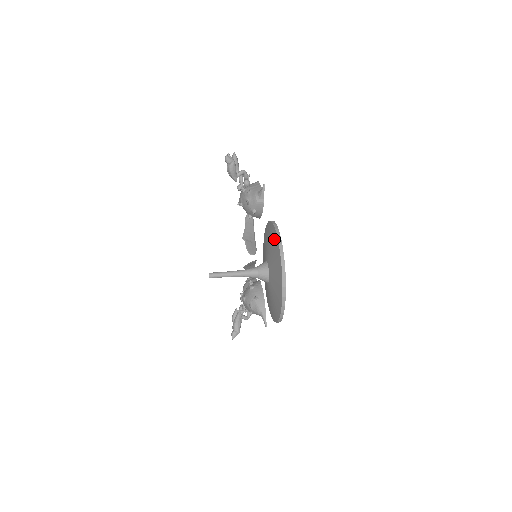
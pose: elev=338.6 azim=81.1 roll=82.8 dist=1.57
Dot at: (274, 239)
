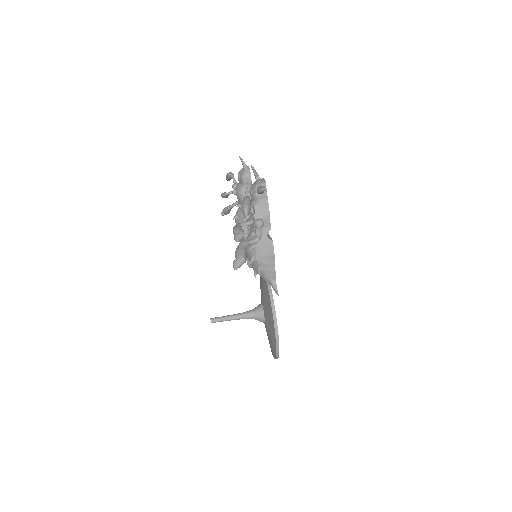
Dot at: (273, 345)
